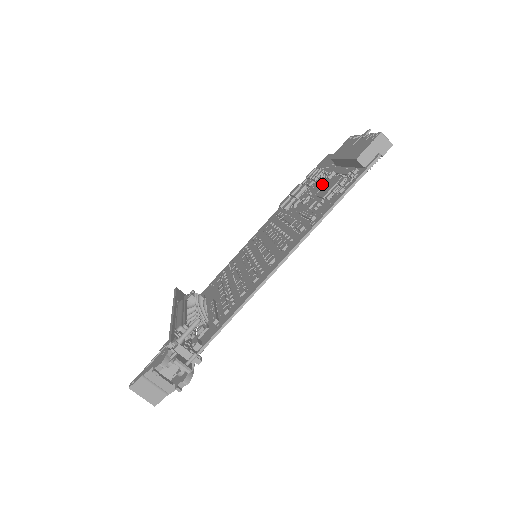
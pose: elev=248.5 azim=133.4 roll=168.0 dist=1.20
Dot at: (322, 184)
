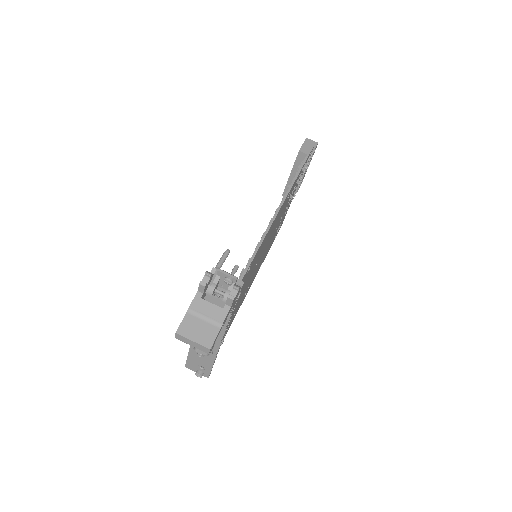
Dot at: occluded
